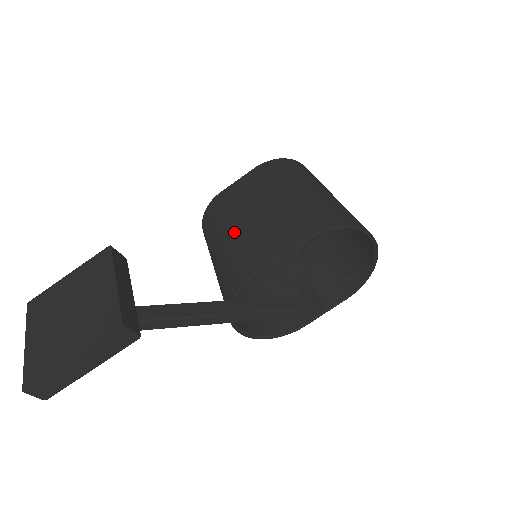
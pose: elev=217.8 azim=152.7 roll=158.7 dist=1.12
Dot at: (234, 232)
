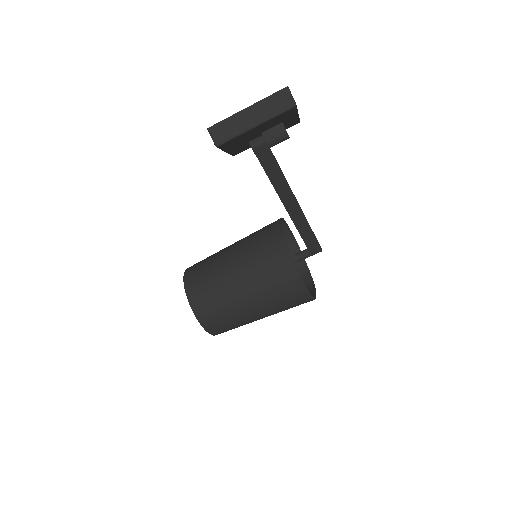
Dot at: (234, 243)
